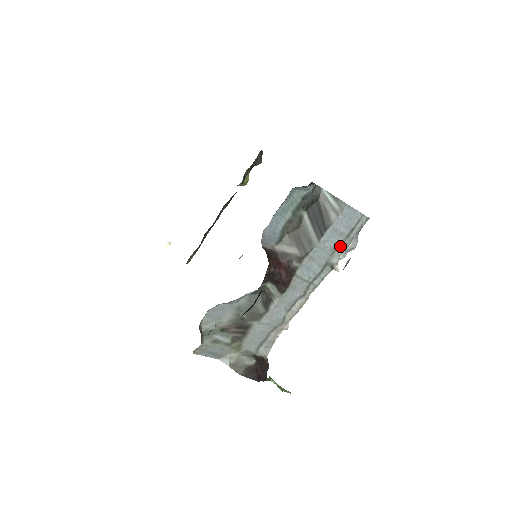
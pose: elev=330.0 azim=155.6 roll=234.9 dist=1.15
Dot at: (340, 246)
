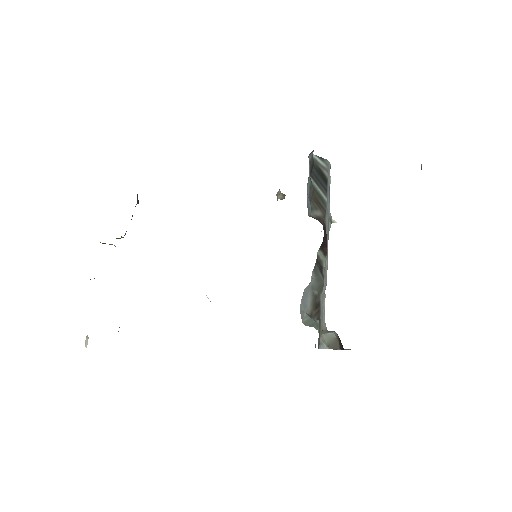
Dot at: (329, 201)
